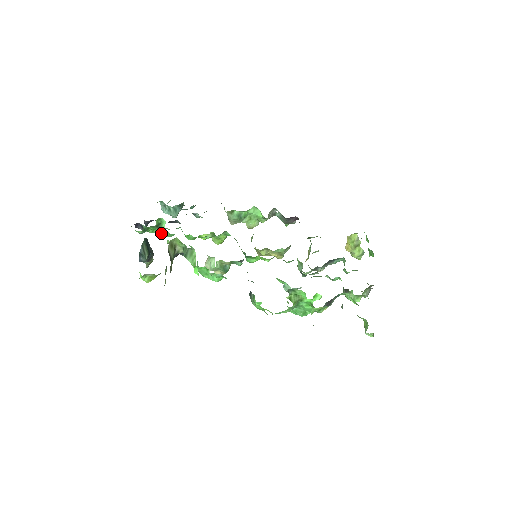
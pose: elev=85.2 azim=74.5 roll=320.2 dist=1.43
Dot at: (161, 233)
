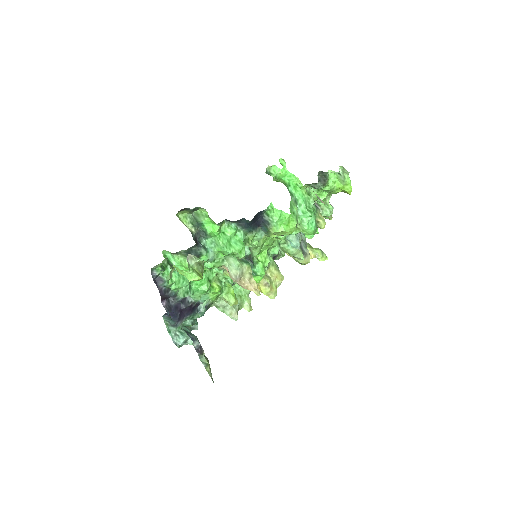
Dot at: (178, 277)
